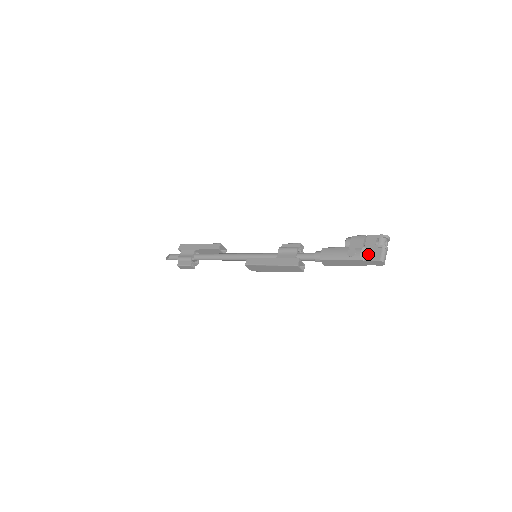
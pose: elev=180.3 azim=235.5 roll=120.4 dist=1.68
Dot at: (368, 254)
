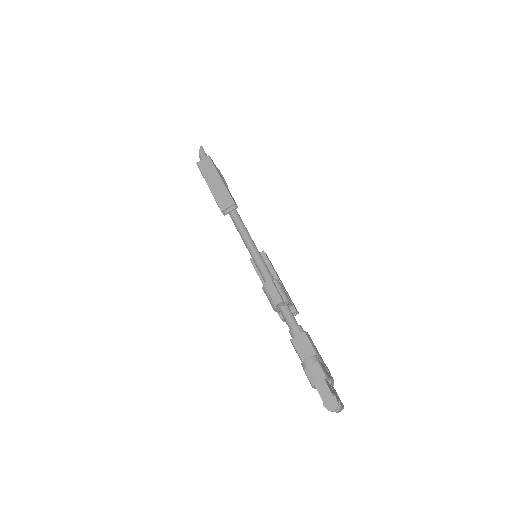
Dot at: occluded
